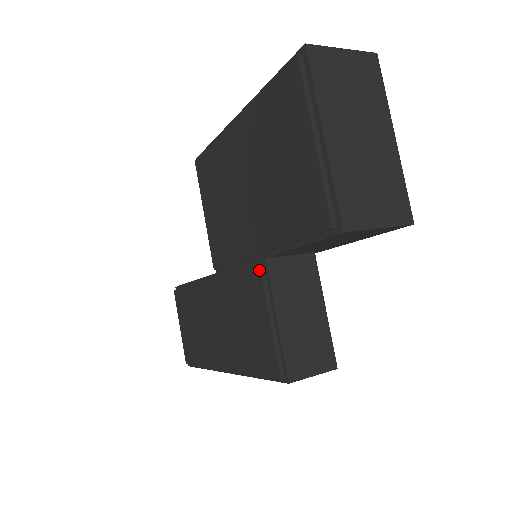
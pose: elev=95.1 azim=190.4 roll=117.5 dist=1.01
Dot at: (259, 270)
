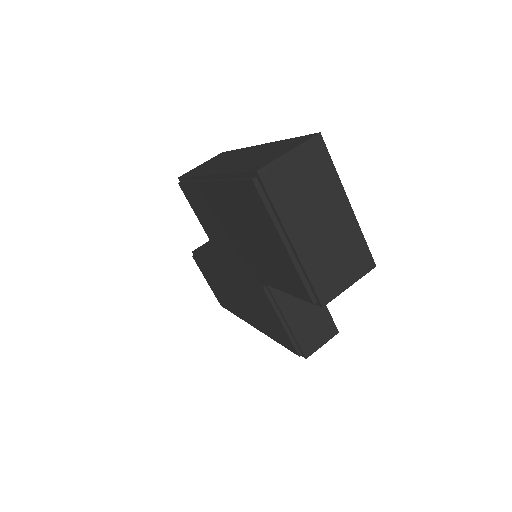
Dot at: (264, 291)
